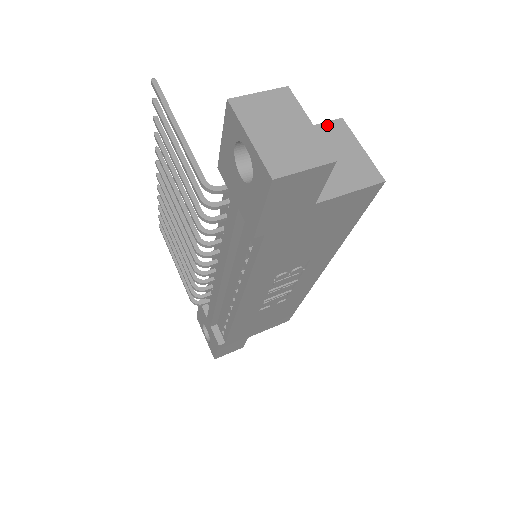
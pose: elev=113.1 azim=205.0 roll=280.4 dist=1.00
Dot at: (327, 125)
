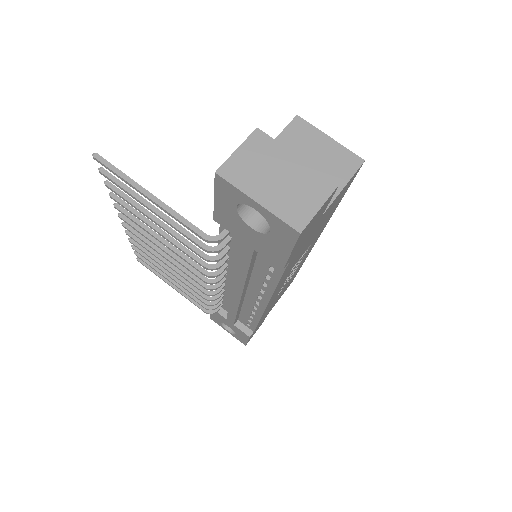
Dot at: (288, 130)
